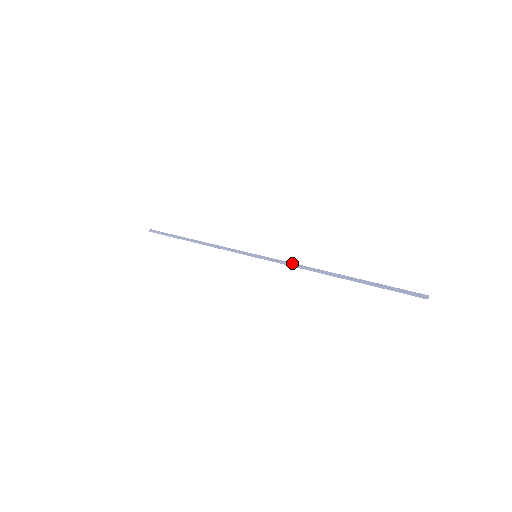
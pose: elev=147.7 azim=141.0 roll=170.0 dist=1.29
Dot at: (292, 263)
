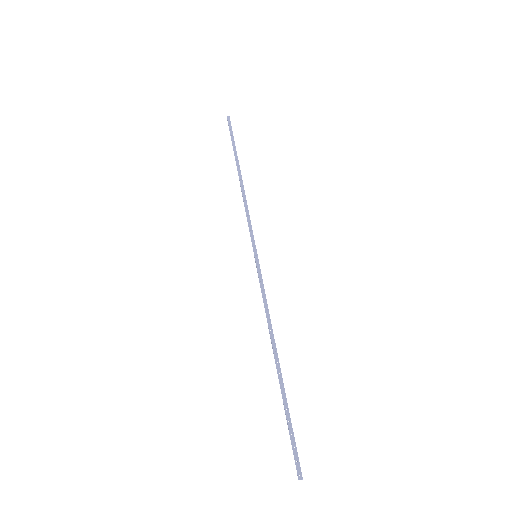
Dot at: (266, 302)
